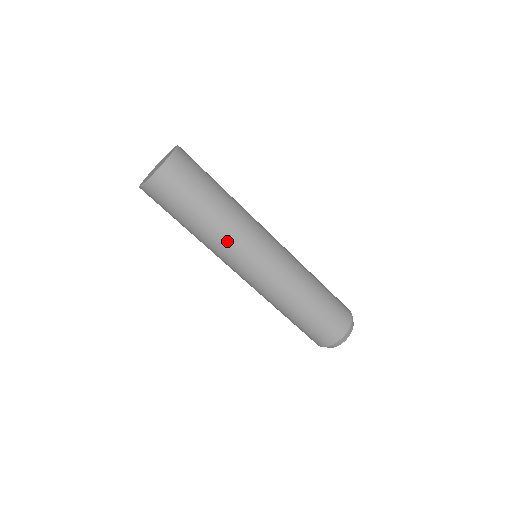
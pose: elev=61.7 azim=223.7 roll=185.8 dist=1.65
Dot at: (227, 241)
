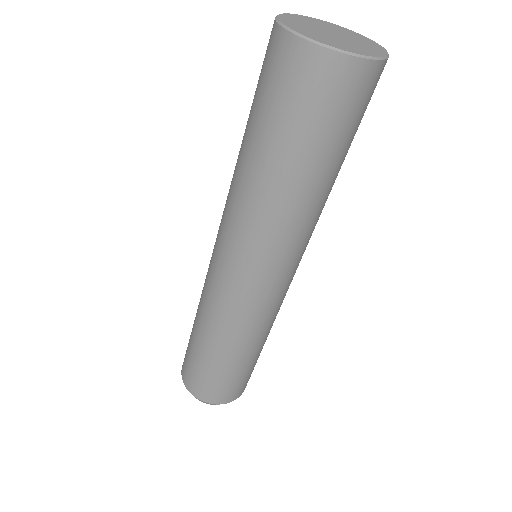
Dot at: (272, 228)
